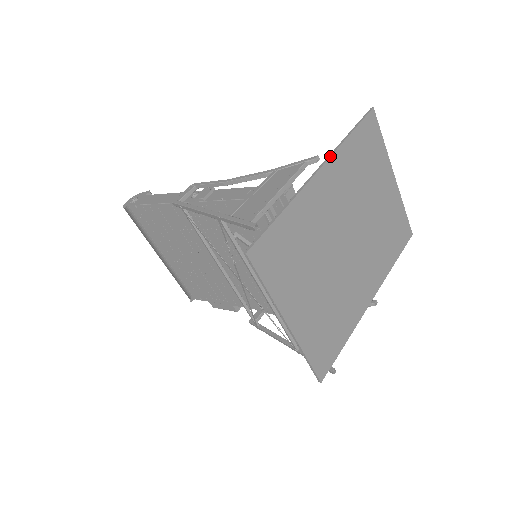
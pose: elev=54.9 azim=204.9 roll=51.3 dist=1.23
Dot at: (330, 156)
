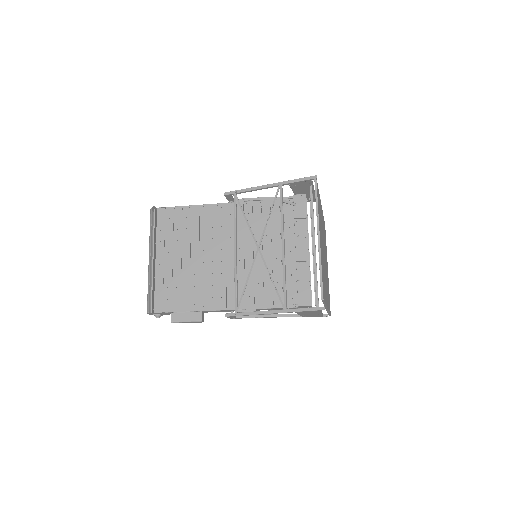
Dot at: occluded
